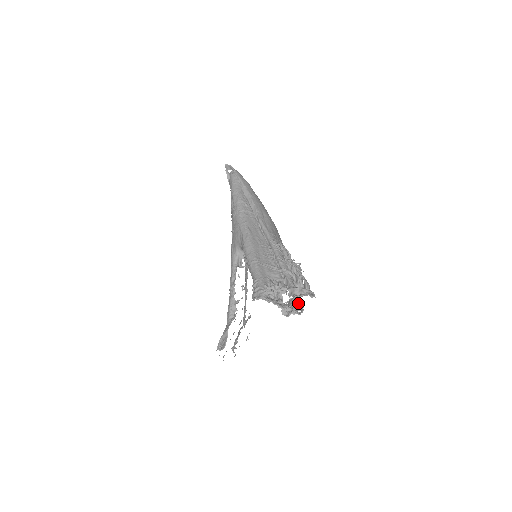
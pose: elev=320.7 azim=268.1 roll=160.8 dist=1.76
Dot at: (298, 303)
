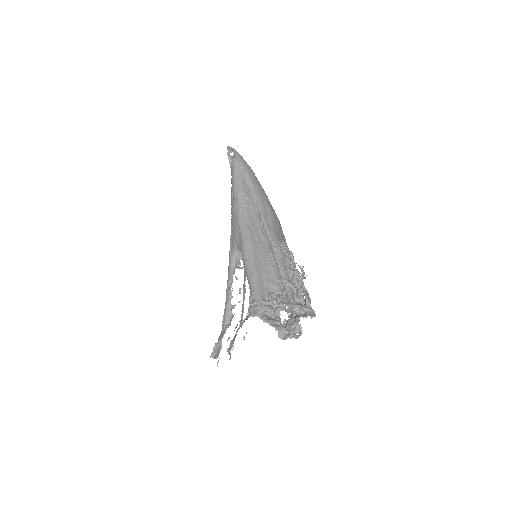
Dot at: (296, 325)
